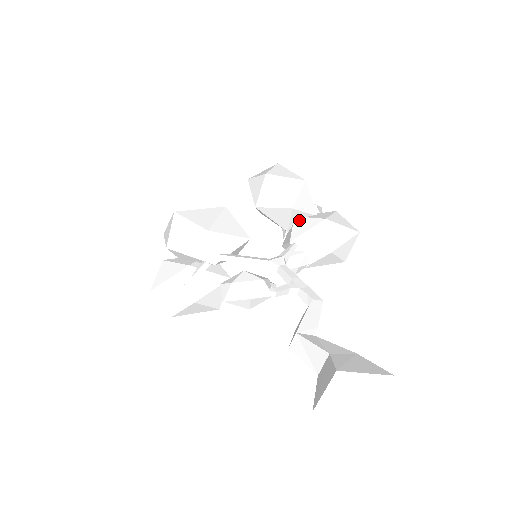
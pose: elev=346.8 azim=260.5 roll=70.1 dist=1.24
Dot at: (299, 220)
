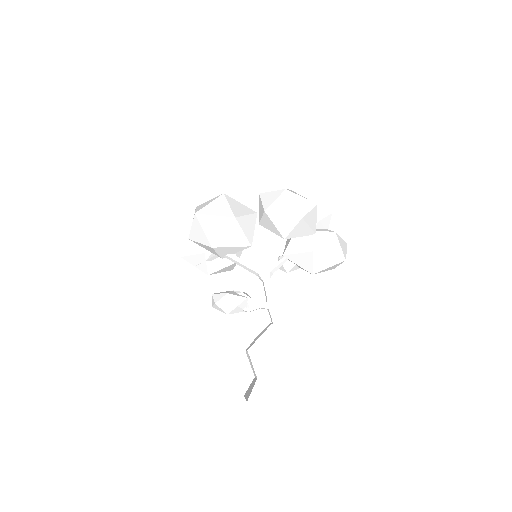
Dot at: (297, 237)
